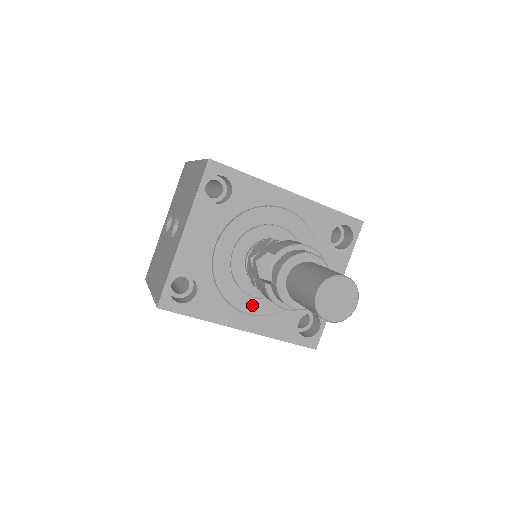
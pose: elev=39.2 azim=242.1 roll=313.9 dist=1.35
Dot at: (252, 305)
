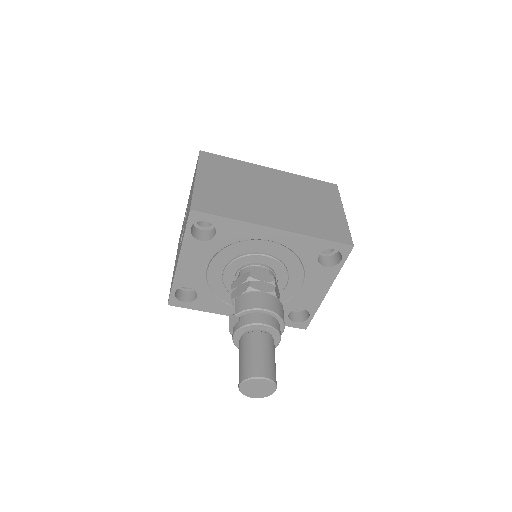
Dot at: occluded
